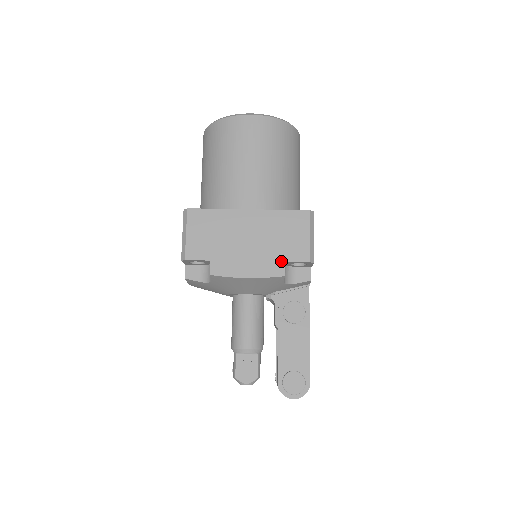
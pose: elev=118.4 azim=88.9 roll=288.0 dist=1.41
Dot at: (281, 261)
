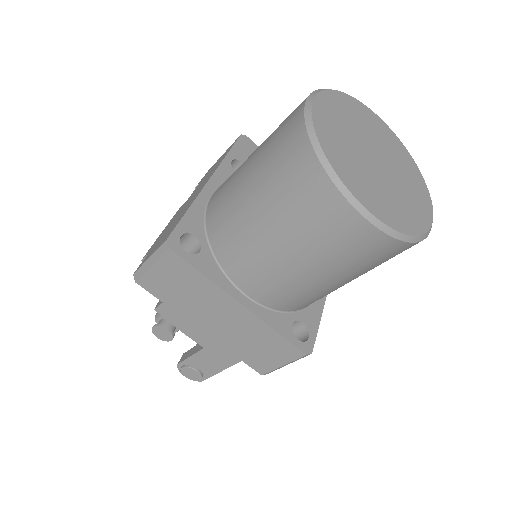
Dot at: (235, 355)
